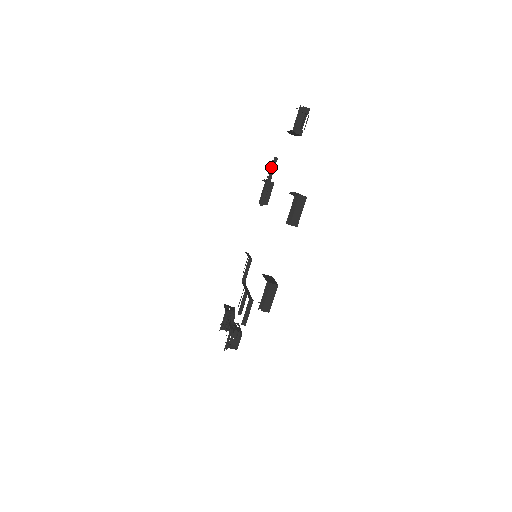
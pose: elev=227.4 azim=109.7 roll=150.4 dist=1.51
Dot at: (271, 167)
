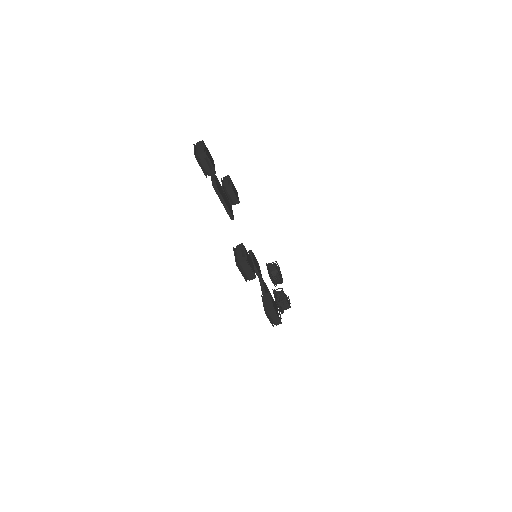
Dot at: (216, 193)
